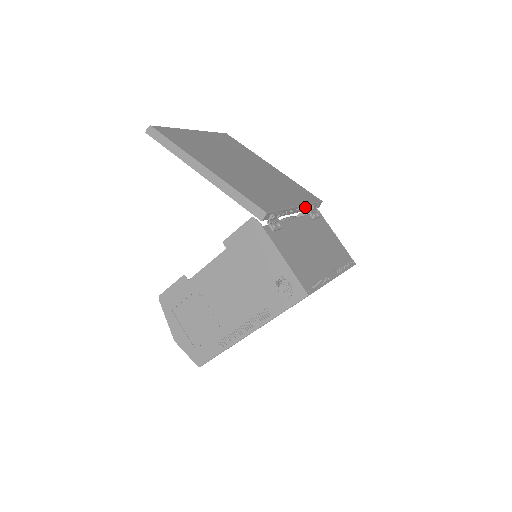
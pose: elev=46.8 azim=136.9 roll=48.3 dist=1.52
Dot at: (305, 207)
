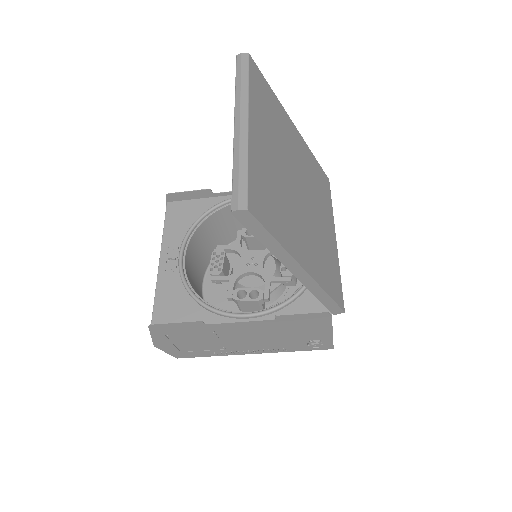
Dot at: occluded
